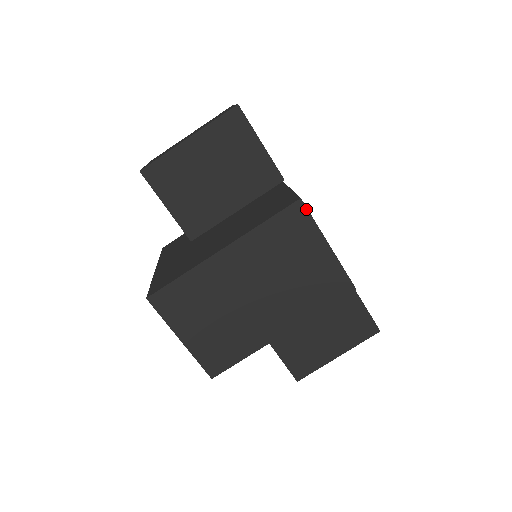
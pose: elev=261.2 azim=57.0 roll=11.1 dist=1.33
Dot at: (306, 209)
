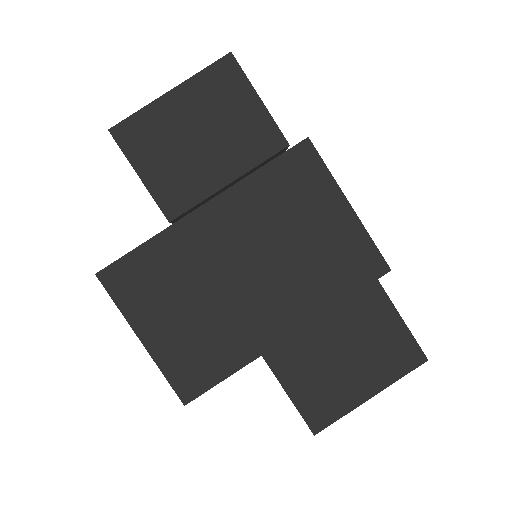
Dot at: (316, 152)
